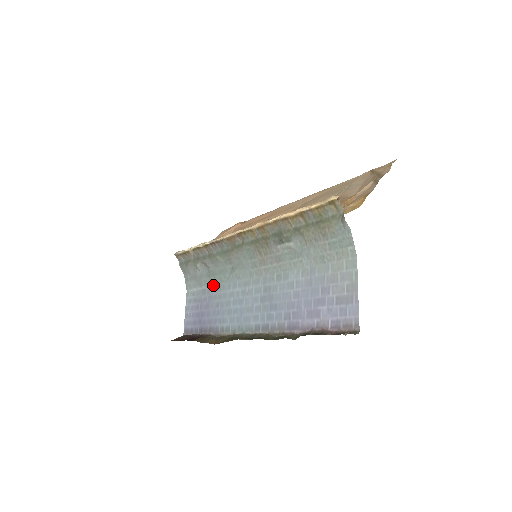
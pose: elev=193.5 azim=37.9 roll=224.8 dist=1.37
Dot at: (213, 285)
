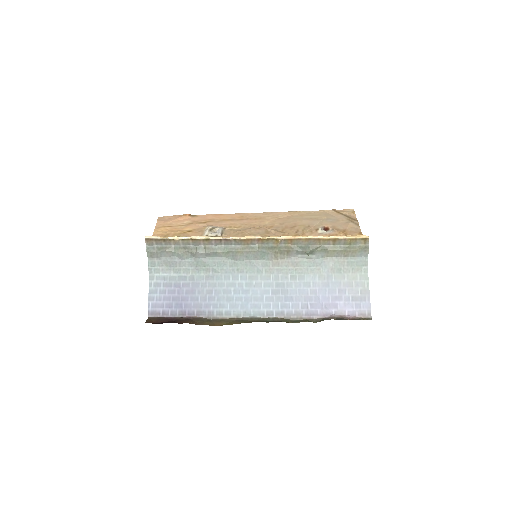
Dot at: (200, 274)
